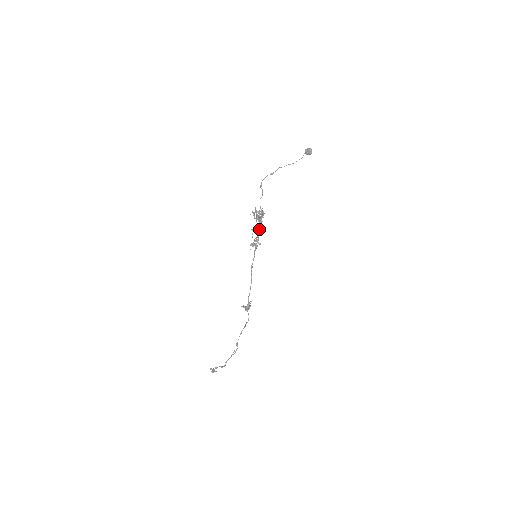
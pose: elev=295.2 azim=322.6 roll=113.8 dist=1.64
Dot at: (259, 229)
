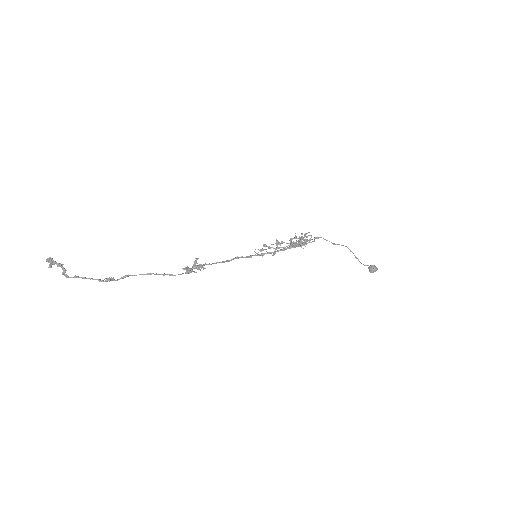
Dot at: (284, 248)
